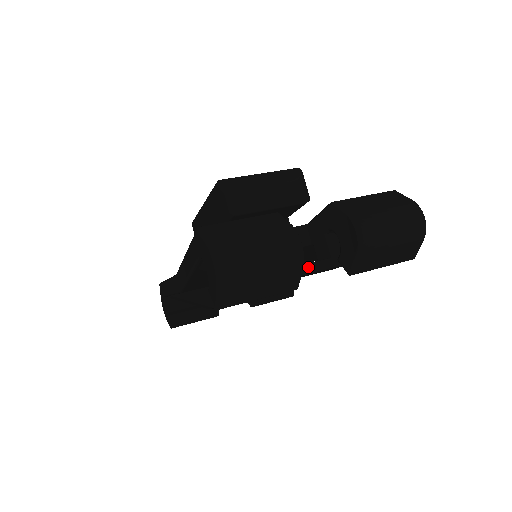
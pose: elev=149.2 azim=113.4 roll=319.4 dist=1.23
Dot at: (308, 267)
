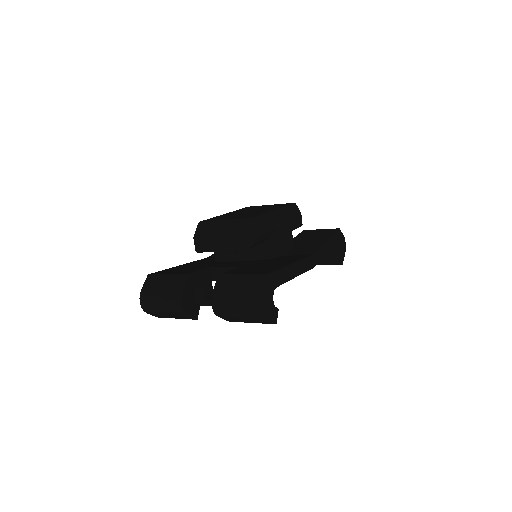
Dot at: occluded
